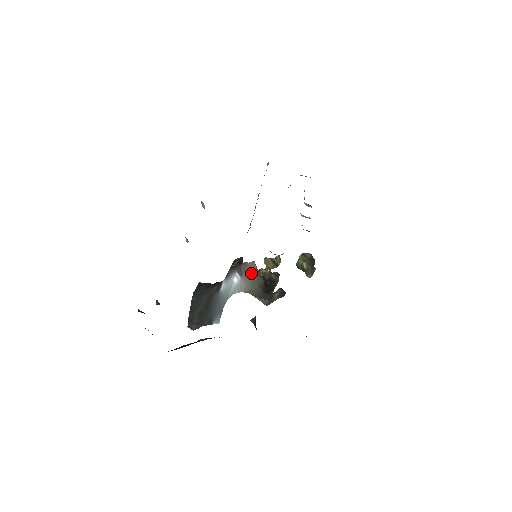
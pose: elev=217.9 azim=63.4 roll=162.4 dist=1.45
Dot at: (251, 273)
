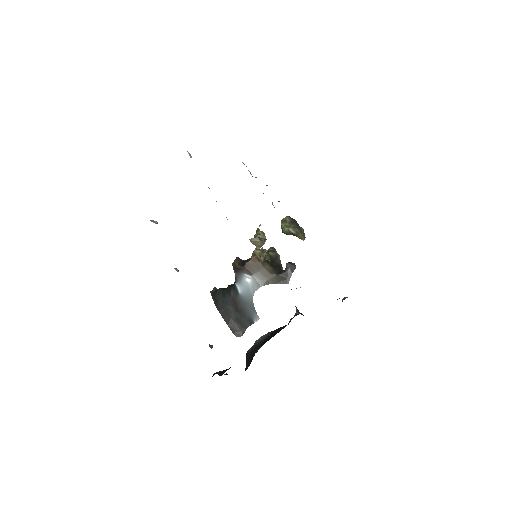
Dot at: (257, 268)
